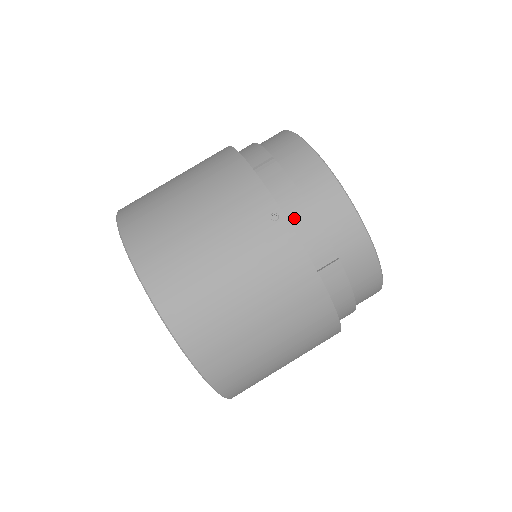
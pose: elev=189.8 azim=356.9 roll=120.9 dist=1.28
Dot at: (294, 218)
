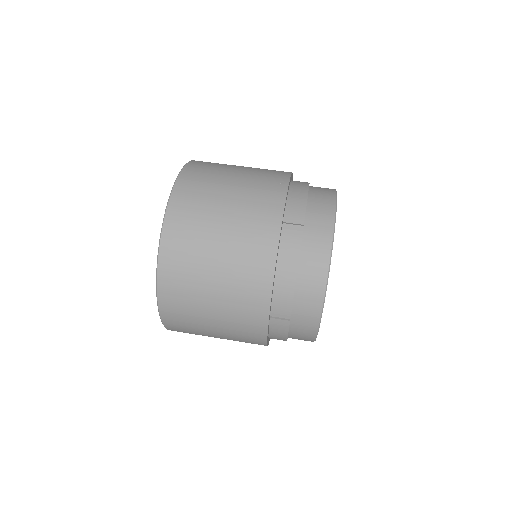
Dot at: (294, 195)
